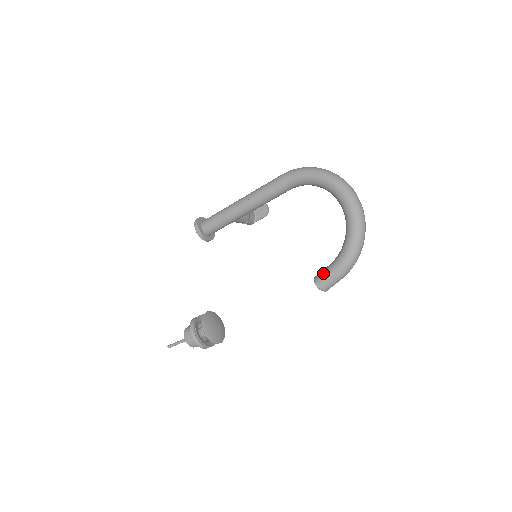
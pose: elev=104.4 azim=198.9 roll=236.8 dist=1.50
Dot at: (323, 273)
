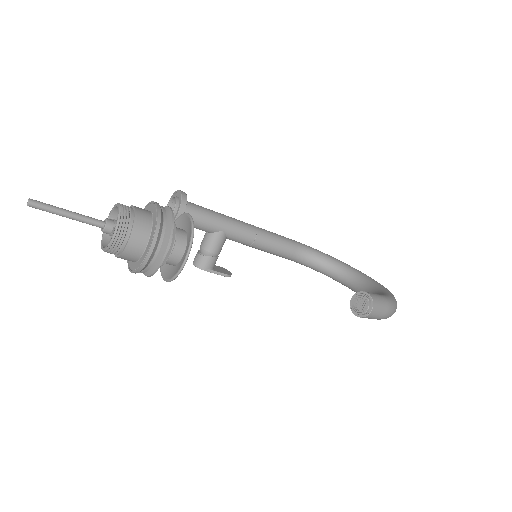
Dot at: occluded
